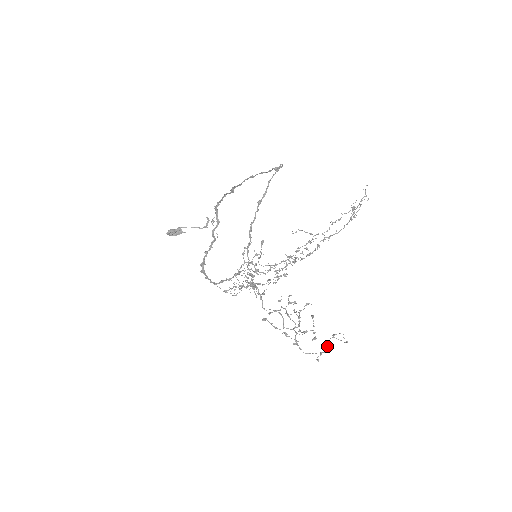
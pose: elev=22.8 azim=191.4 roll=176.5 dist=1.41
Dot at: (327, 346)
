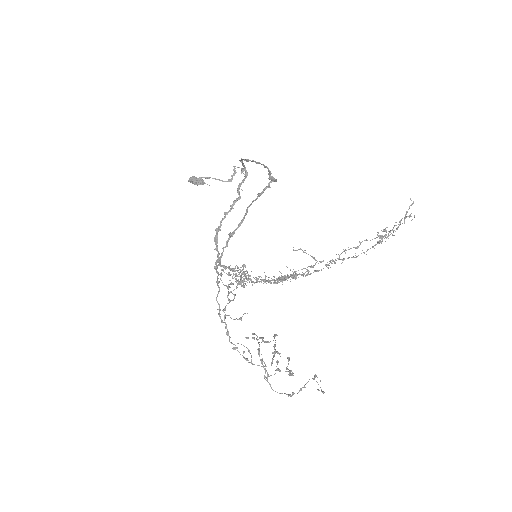
Dot at: (302, 387)
